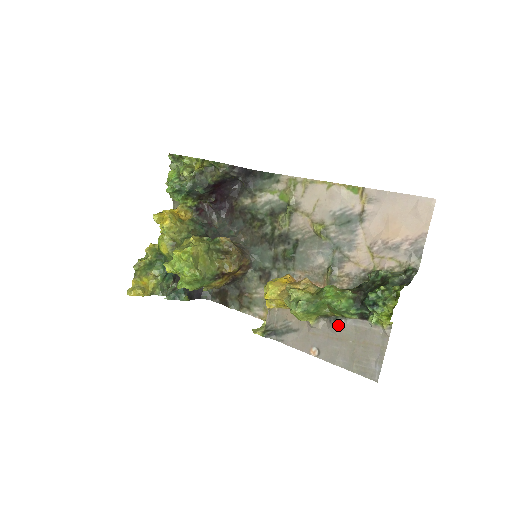
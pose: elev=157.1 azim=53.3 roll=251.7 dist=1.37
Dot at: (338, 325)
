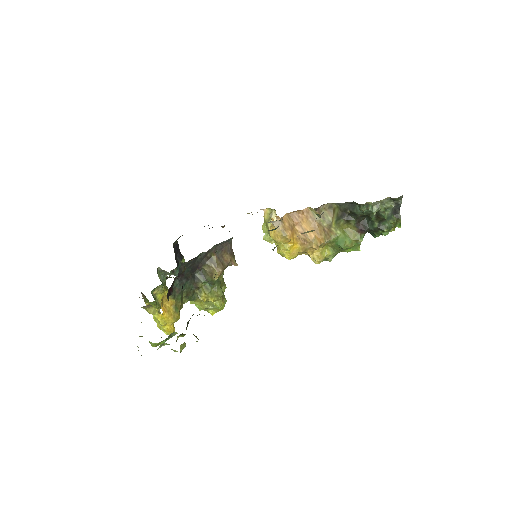
Dot at: occluded
